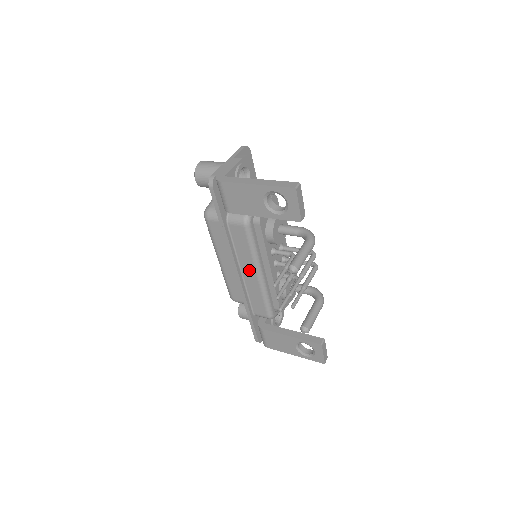
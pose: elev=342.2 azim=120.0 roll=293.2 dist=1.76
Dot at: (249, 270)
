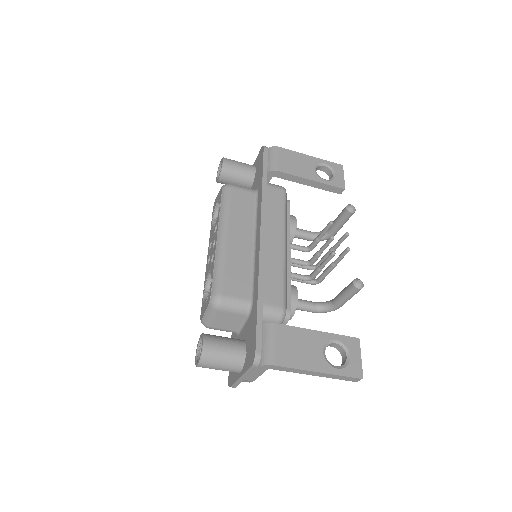
Dot at: (275, 237)
